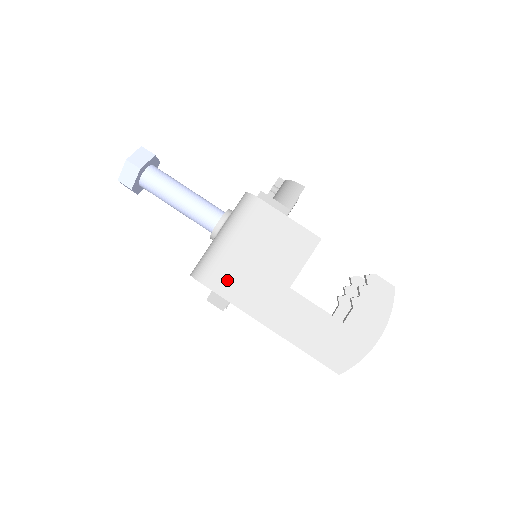
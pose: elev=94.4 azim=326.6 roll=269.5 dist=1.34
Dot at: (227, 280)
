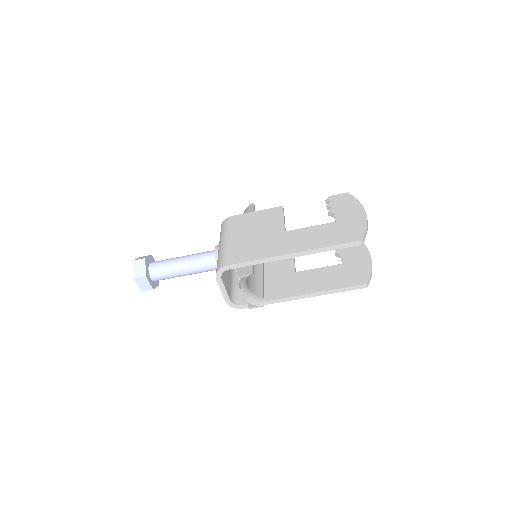
Dot at: (241, 254)
